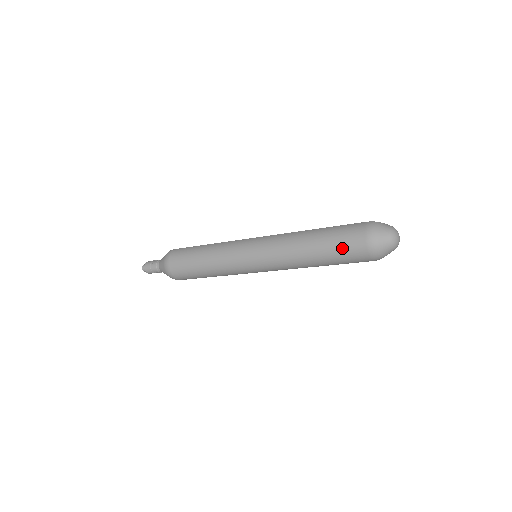
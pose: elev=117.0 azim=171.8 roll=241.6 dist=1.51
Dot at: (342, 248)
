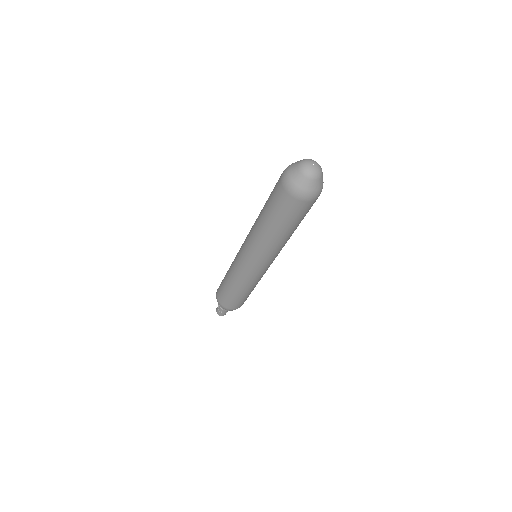
Dot at: (273, 200)
